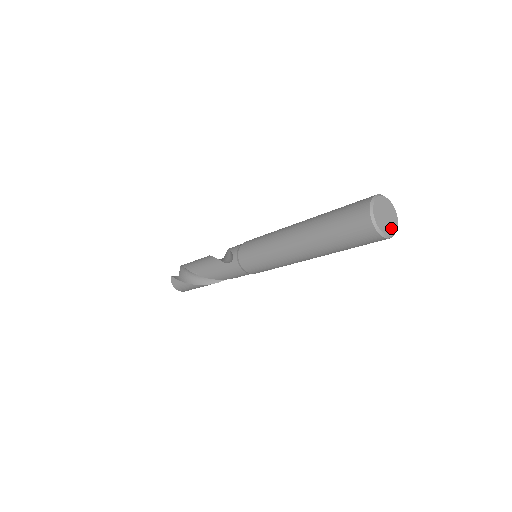
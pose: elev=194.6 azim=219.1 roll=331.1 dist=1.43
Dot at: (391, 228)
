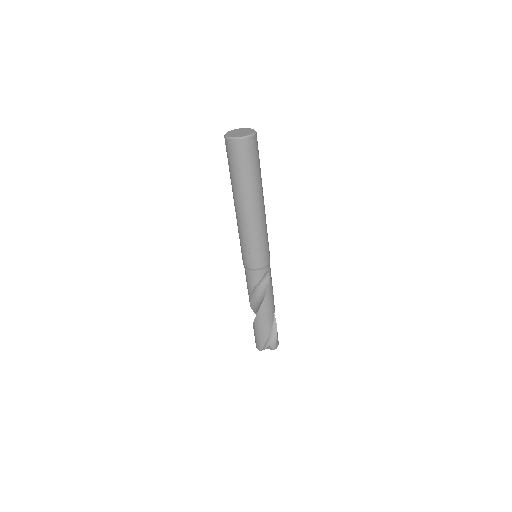
Dot at: (238, 136)
